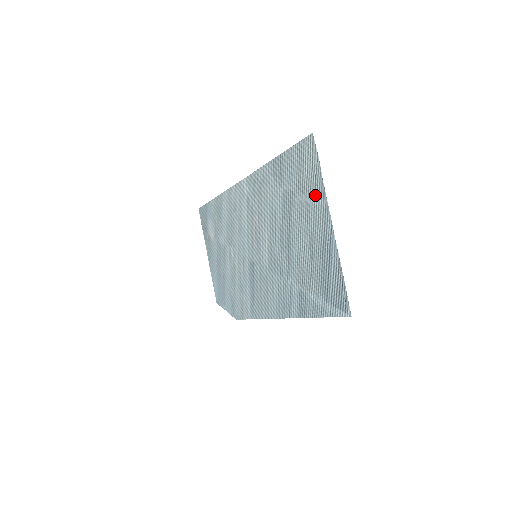
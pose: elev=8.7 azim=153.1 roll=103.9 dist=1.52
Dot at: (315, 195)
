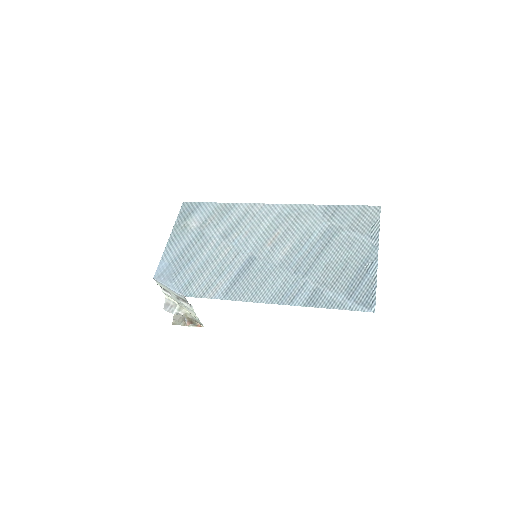
Dot at: (367, 236)
